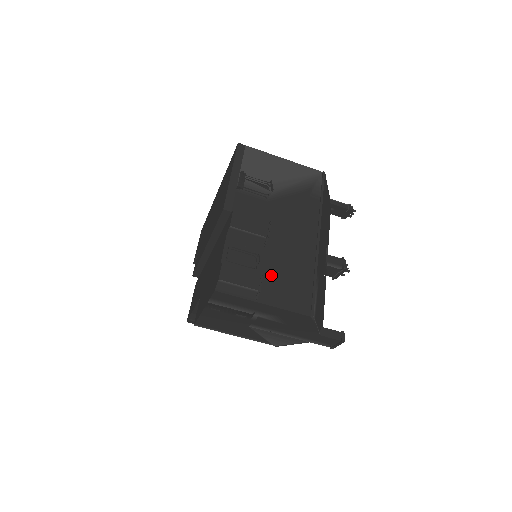
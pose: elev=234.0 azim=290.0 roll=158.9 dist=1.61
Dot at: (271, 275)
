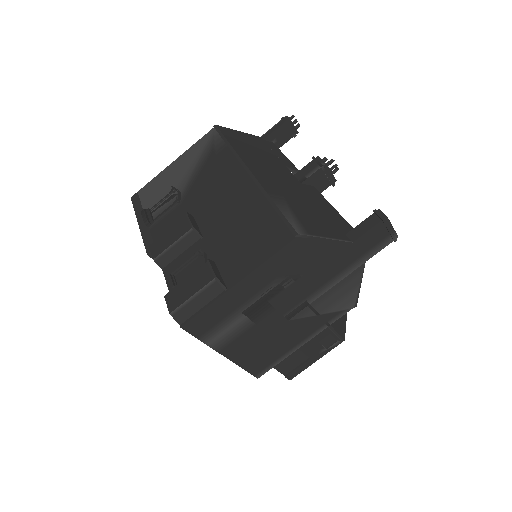
Dot at: (226, 252)
